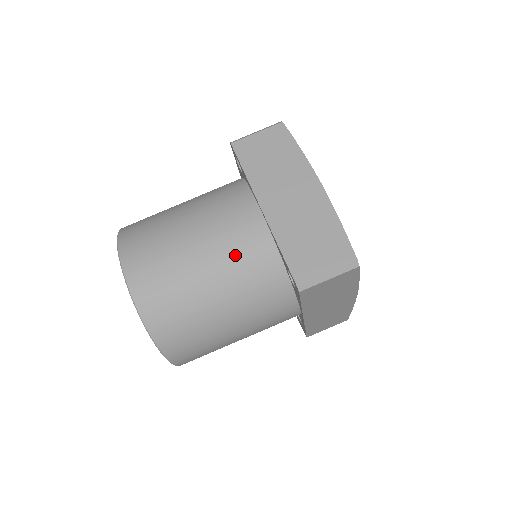
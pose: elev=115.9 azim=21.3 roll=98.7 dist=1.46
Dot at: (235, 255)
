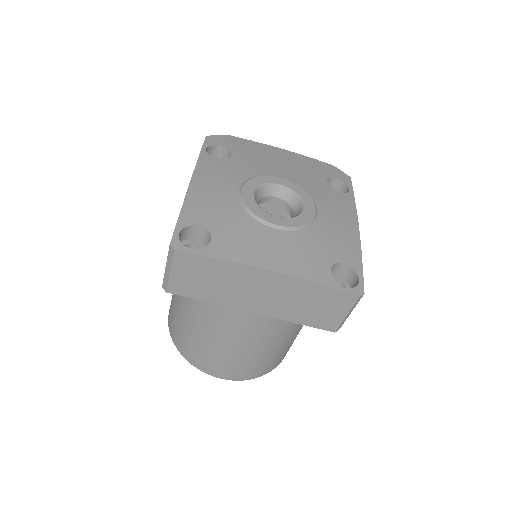
Dot at: (270, 333)
